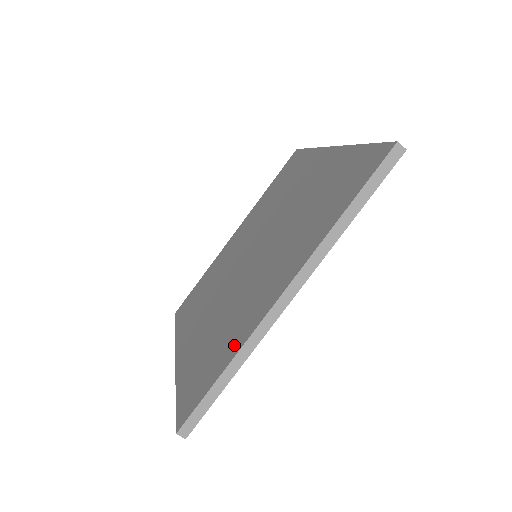
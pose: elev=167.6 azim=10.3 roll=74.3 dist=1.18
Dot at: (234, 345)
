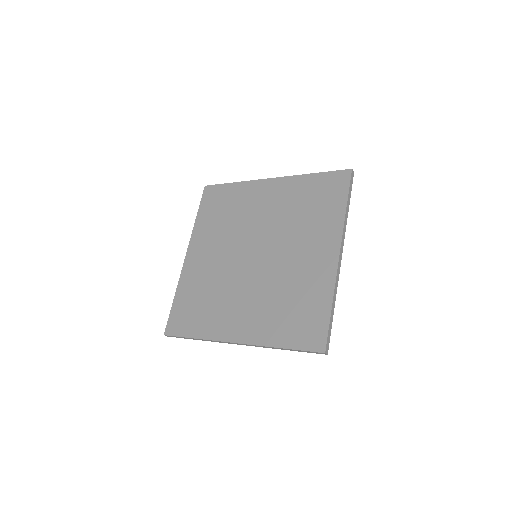
Dot at: (323, 294)
